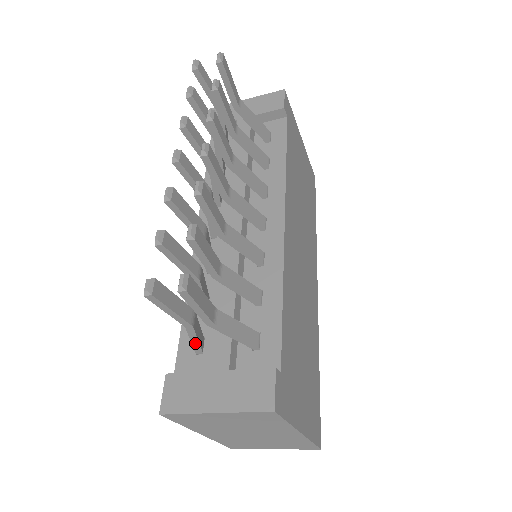
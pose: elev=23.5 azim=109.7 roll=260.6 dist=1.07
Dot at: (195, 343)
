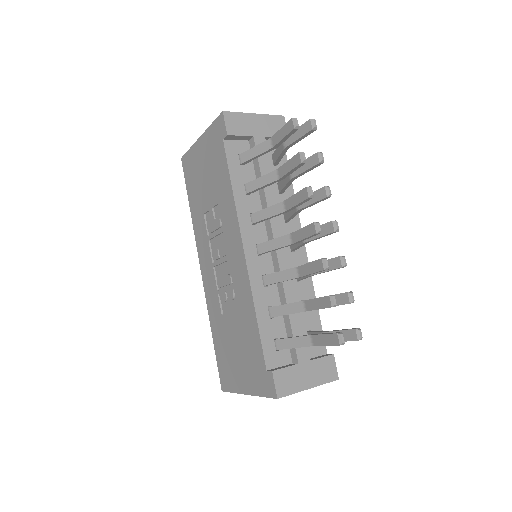
Dot at: occluded
